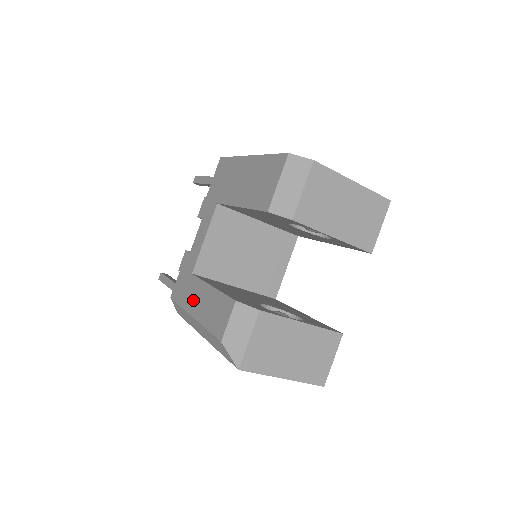
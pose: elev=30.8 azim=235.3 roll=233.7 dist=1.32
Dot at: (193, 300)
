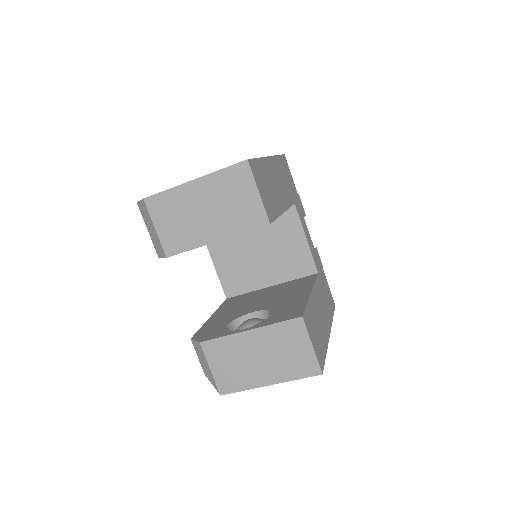
Dot at: occluded
